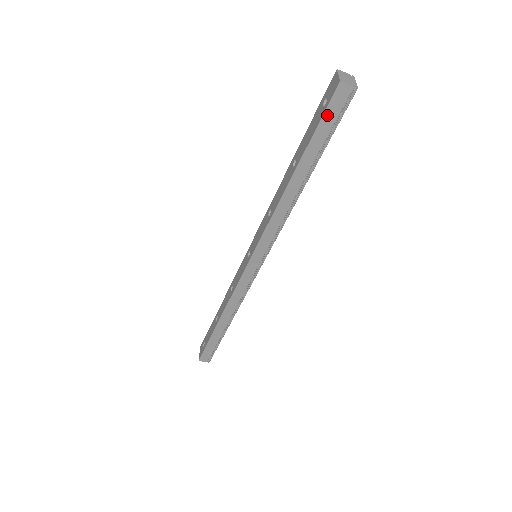
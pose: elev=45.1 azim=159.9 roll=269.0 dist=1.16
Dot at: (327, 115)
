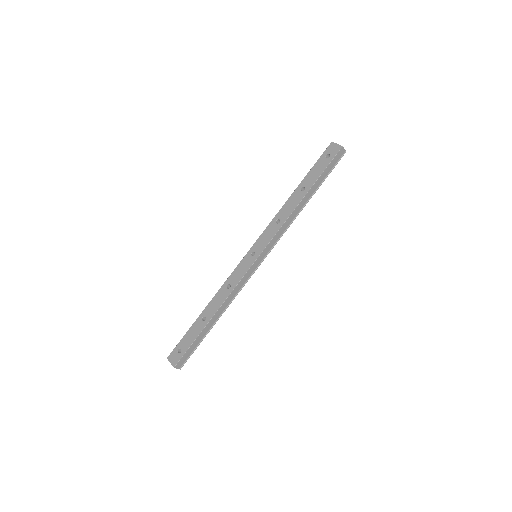
Dot at: (332, 162)
